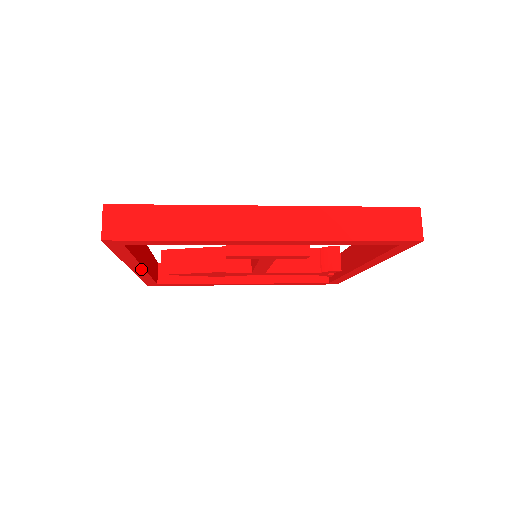
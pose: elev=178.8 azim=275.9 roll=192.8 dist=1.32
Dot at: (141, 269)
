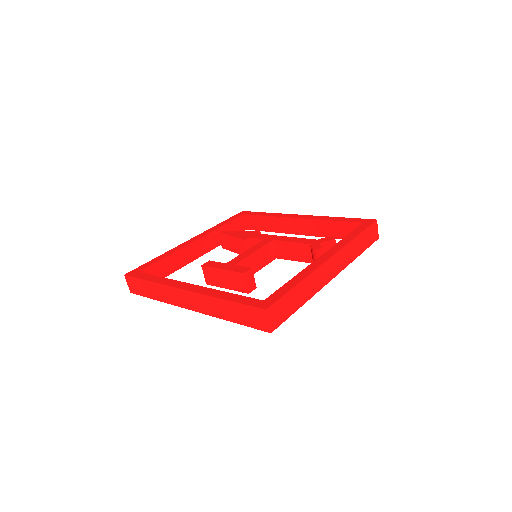
Dot at: (199, 256)
